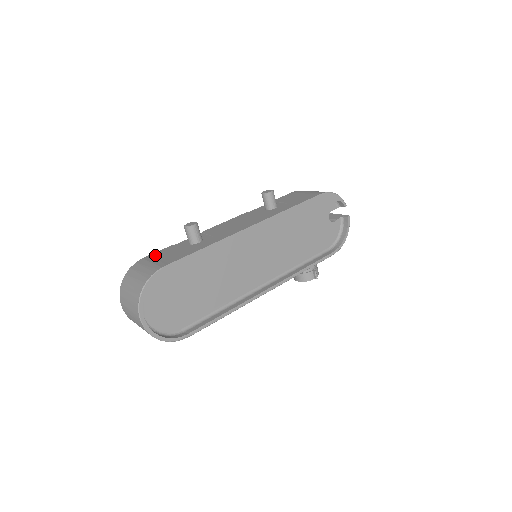
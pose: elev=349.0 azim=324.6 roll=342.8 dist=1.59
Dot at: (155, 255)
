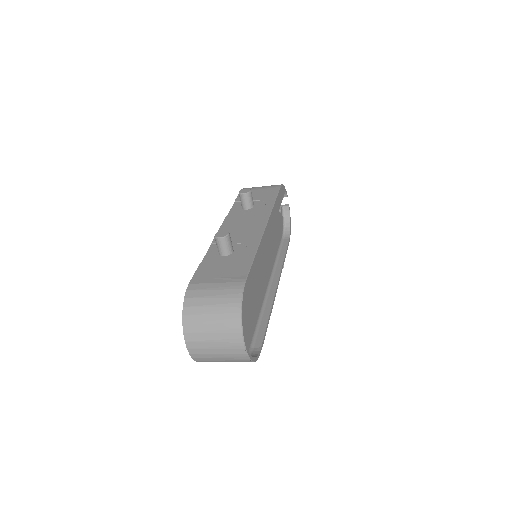
Dot at: (202, 276)
